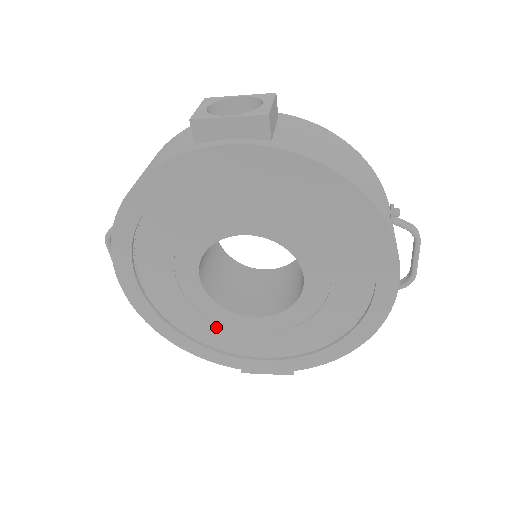
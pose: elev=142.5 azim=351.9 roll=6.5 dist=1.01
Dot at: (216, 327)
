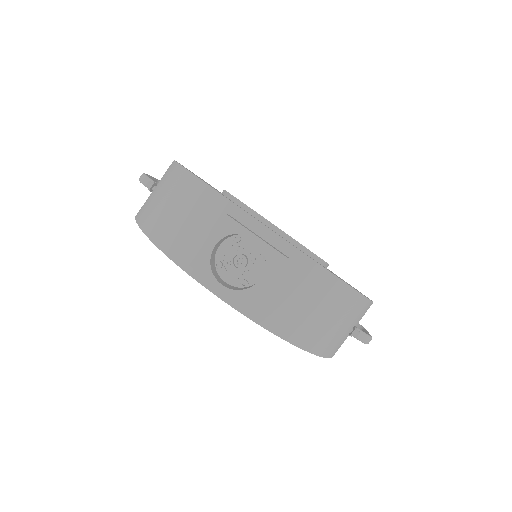
Dot at: occluded
